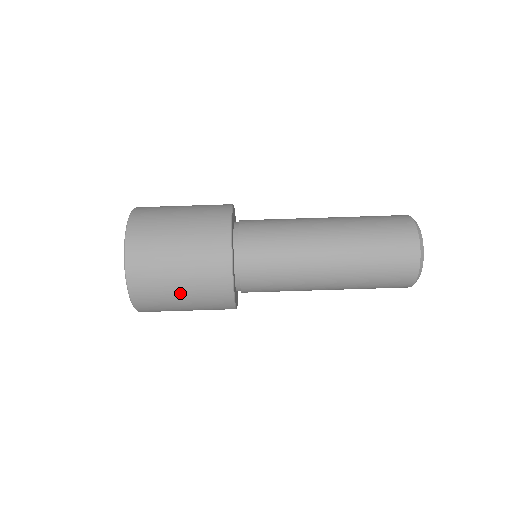
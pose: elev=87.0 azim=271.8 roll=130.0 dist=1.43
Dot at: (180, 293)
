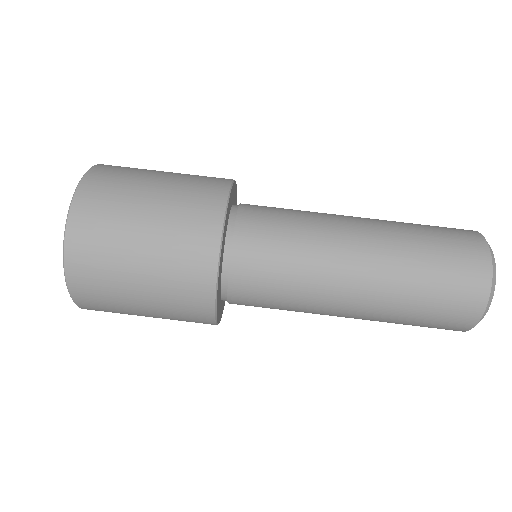
Dot at: occluded
